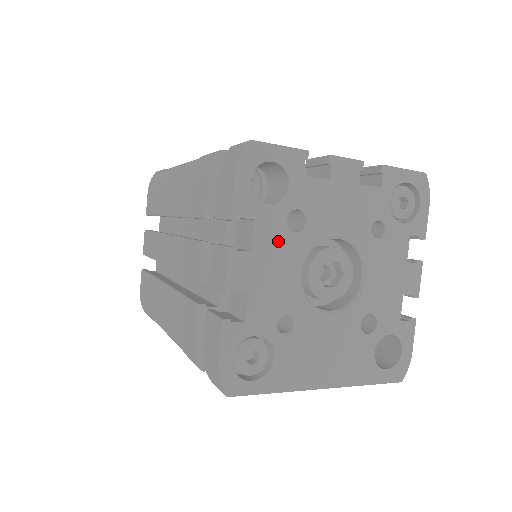
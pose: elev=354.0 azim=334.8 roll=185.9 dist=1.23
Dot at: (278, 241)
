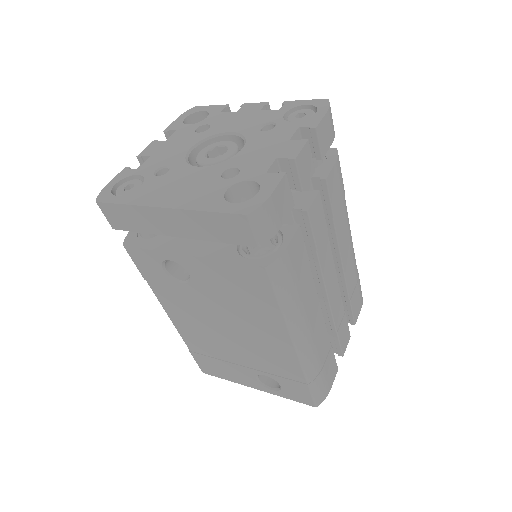
Dot at: (185, 137)
